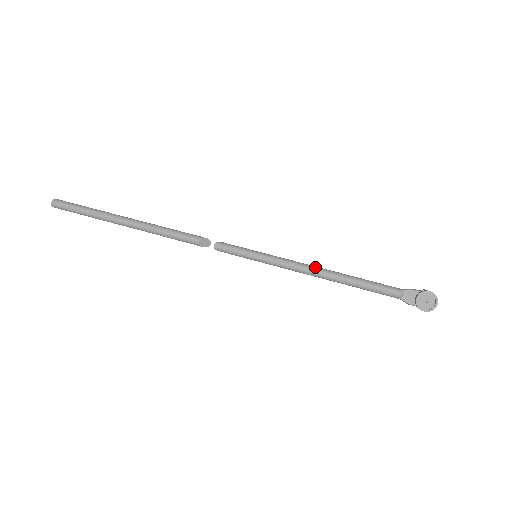
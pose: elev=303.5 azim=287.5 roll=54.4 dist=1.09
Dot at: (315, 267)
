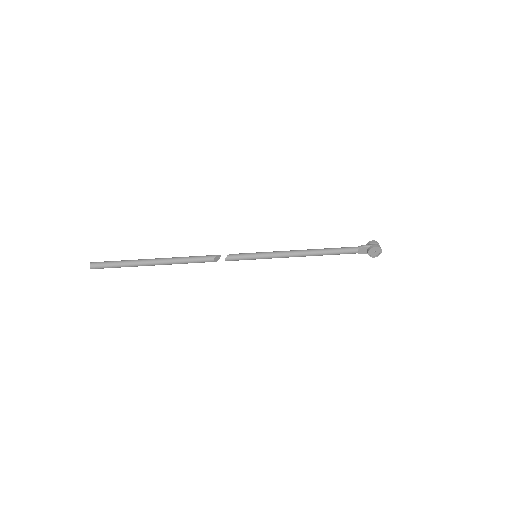
Dot at: (299, 252)
